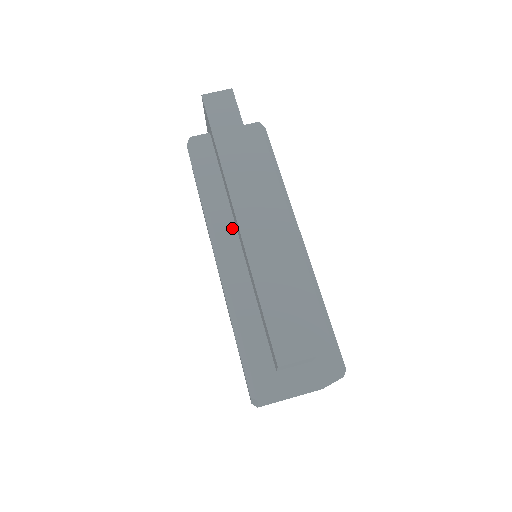
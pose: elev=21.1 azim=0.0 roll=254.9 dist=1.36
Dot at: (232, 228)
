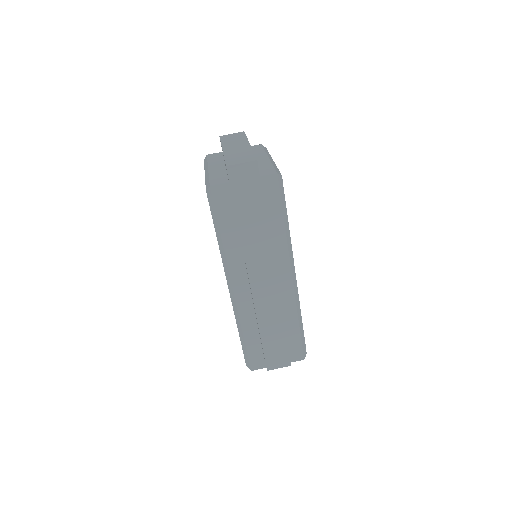
Dot at: (243, 271)
